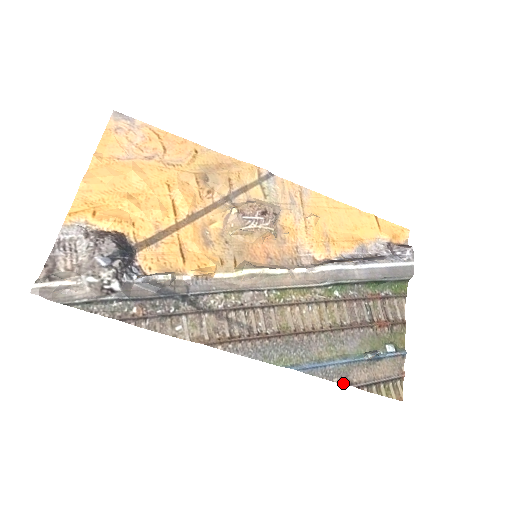
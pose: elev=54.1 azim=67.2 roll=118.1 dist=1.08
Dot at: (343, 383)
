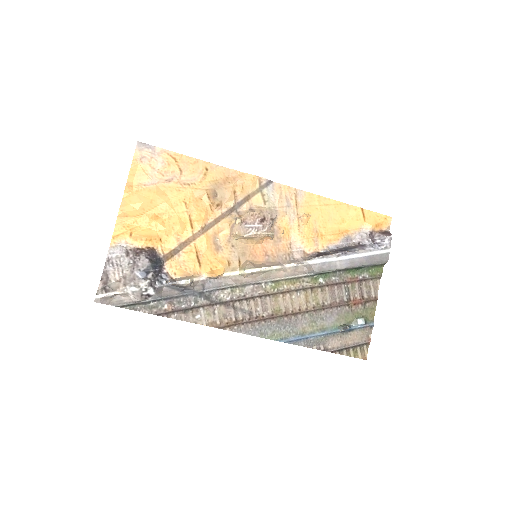
Dot at: (320, 349)
